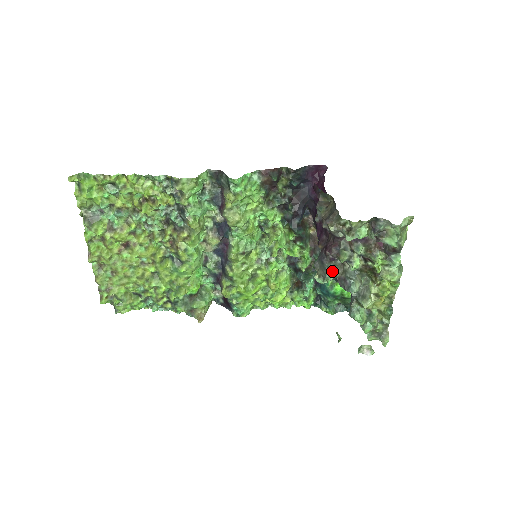
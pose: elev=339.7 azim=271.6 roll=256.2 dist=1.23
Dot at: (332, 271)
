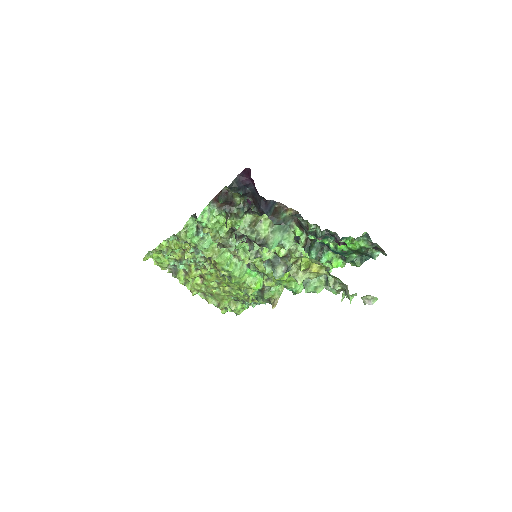
Dot at: (267, 263)
